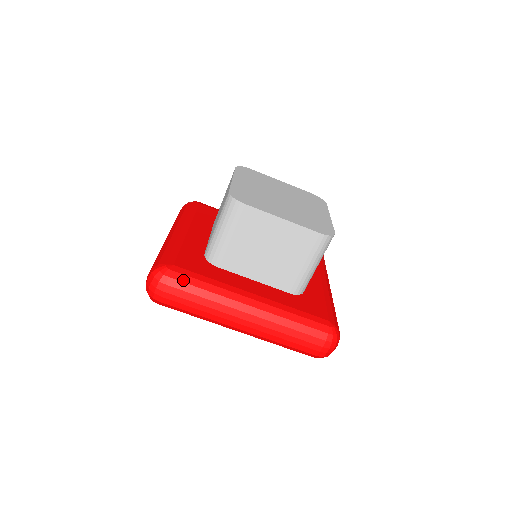
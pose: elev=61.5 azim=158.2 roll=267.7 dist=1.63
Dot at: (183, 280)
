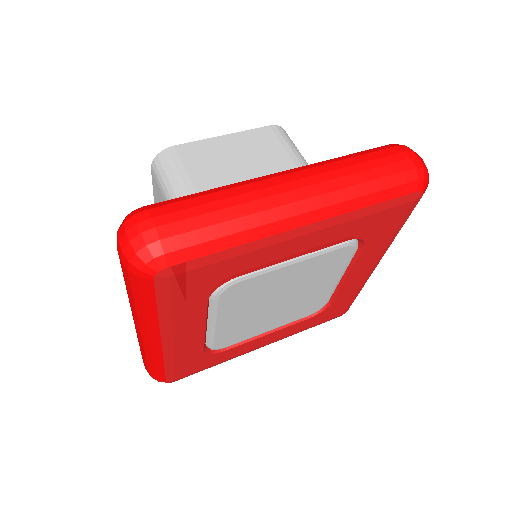
Dot at: (168, 201)
